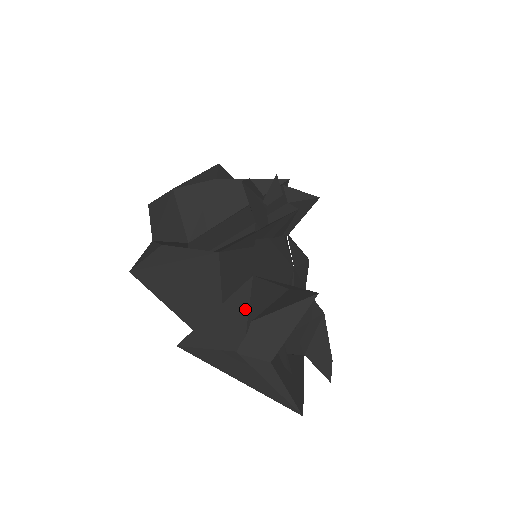
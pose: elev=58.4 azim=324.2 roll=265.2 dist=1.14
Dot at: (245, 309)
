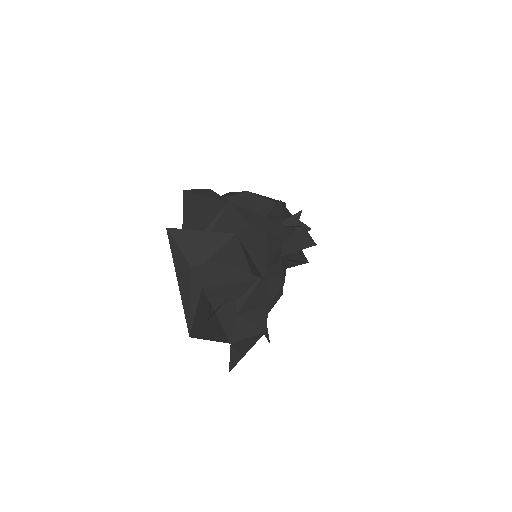
Dot at: (217, 248)
